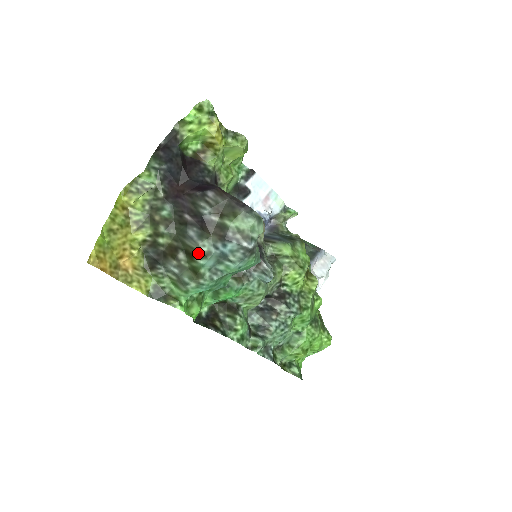
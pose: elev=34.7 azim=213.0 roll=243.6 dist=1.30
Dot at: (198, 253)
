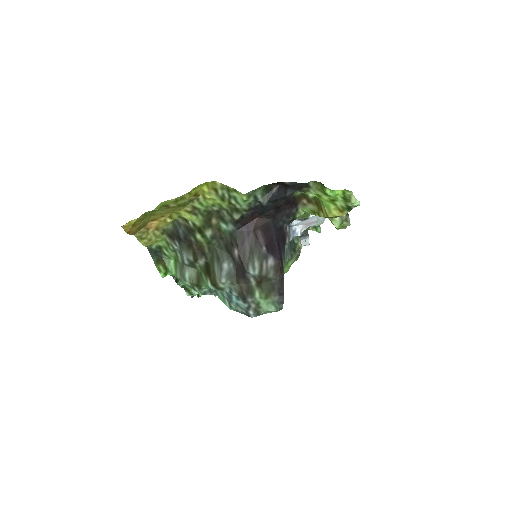
Dot at: (214, 281)
